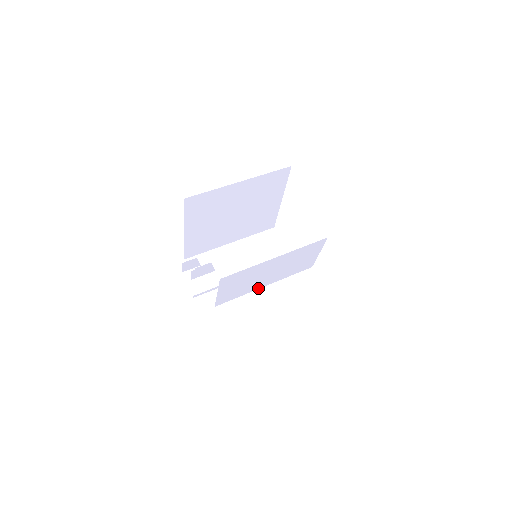
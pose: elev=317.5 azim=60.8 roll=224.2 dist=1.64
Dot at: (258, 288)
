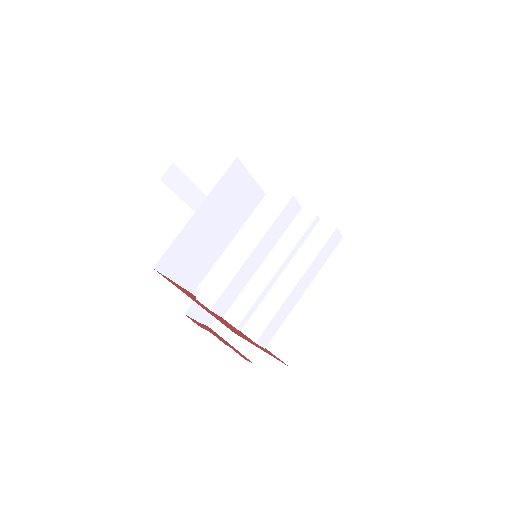
Dot at: occluded
